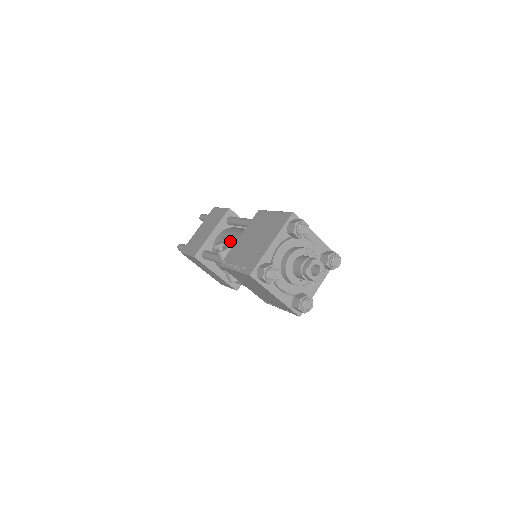
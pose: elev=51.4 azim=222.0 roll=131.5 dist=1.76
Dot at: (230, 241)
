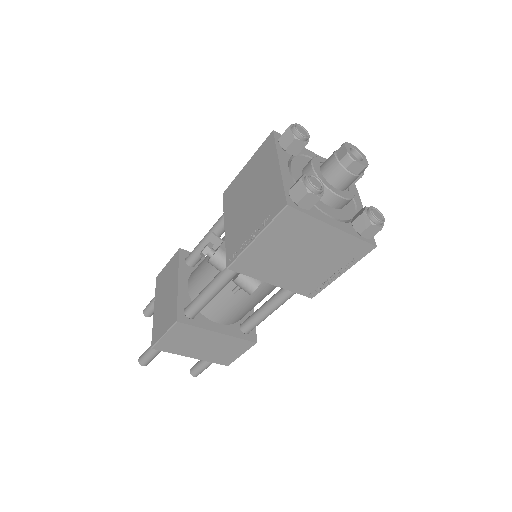
Dot at: occluded
